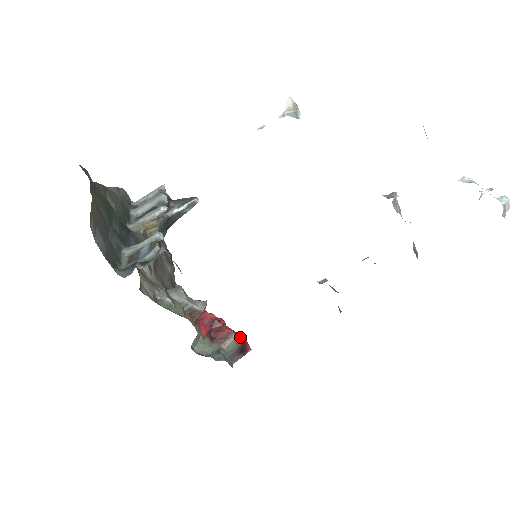
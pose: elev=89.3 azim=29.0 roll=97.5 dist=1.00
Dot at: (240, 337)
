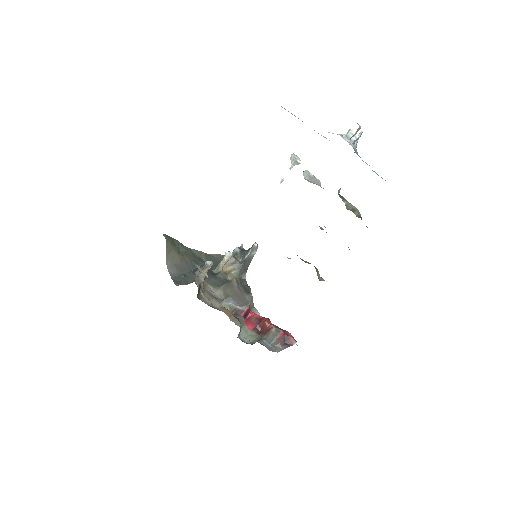
Dot at: (281, 330)
